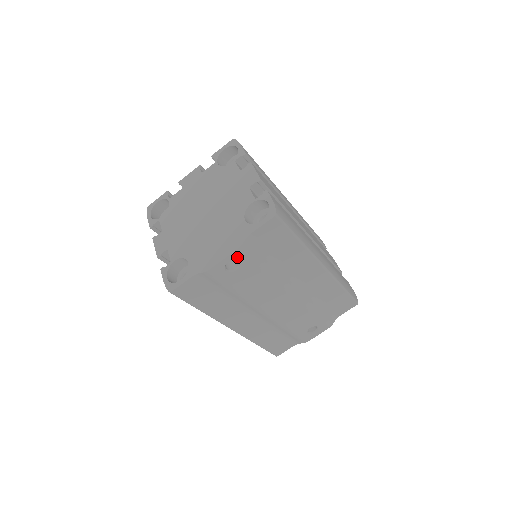
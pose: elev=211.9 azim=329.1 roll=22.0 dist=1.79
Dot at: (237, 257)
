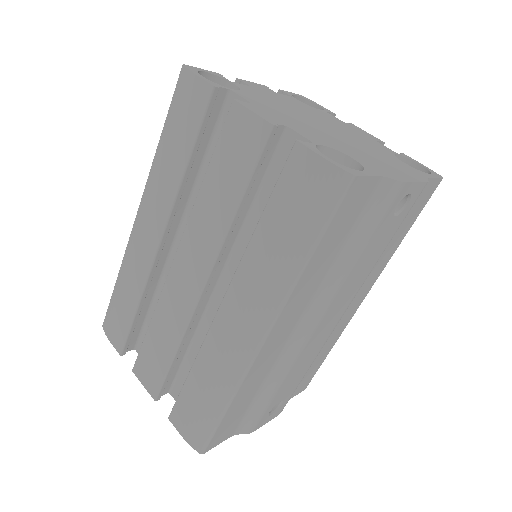
Dot at: (415, 195)
